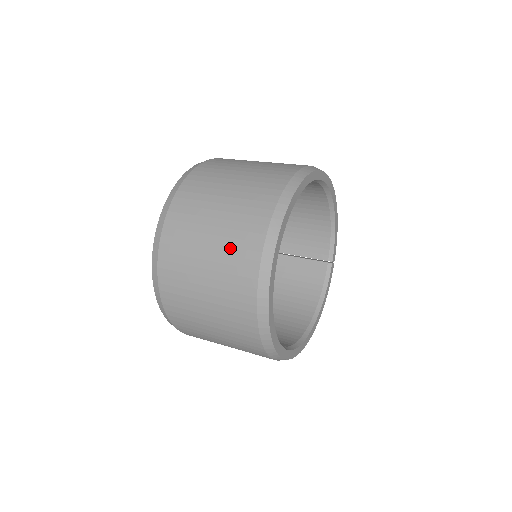
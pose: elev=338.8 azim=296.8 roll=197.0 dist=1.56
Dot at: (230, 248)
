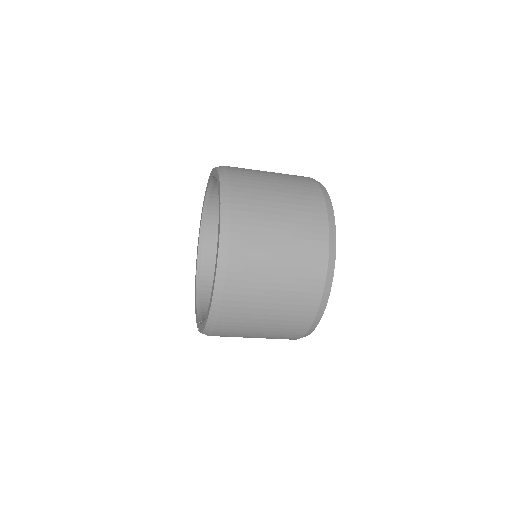
Dot at: occluded
